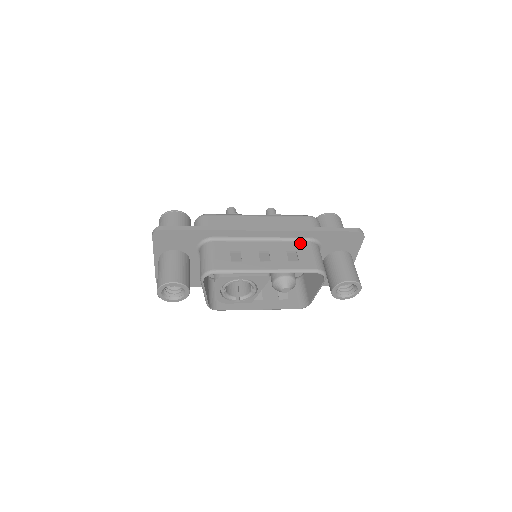
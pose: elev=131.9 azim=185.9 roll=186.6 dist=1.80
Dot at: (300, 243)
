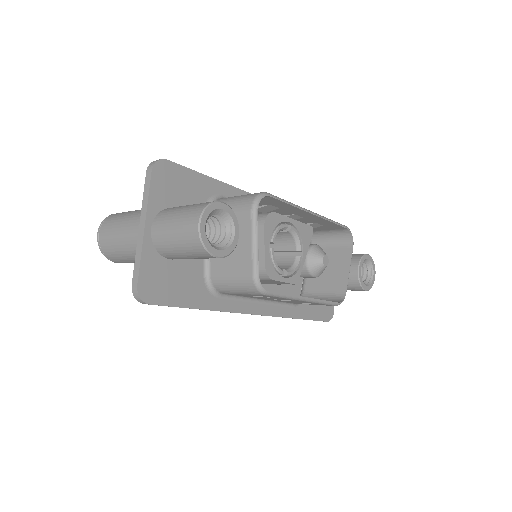
Dot at: occluded
